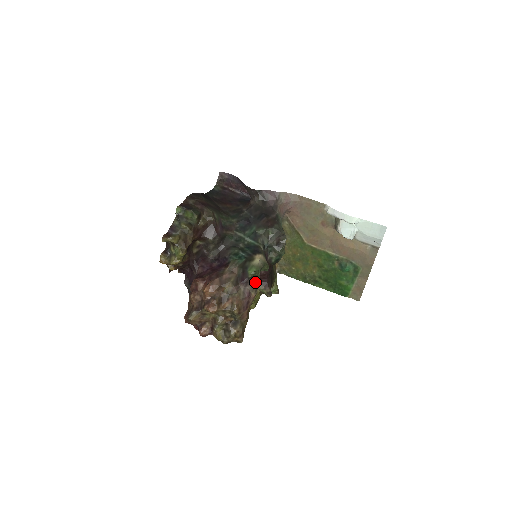
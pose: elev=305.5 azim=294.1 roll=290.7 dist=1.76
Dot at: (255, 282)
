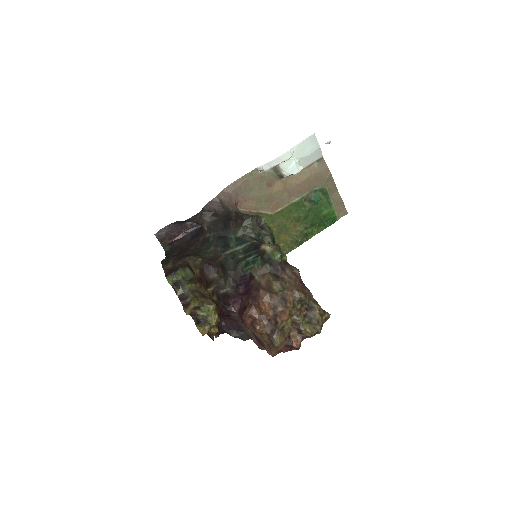
Dot at: (286, 263)
